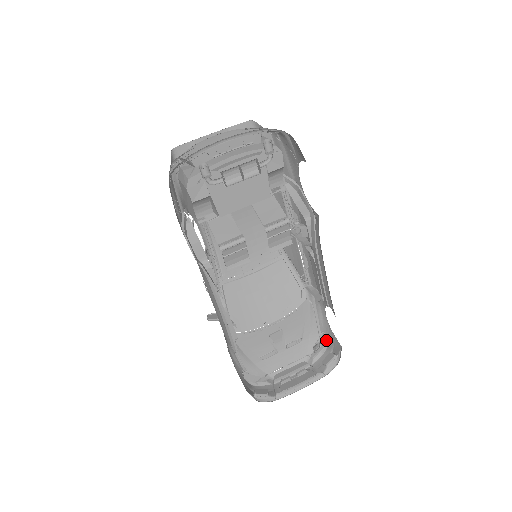
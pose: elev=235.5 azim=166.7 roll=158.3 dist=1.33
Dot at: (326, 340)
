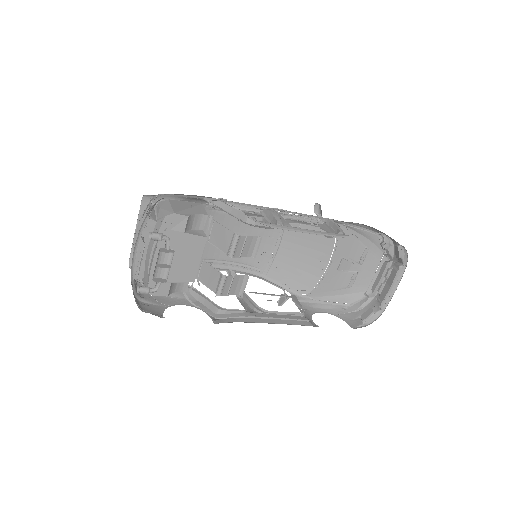
Dot at: (384, 236)
